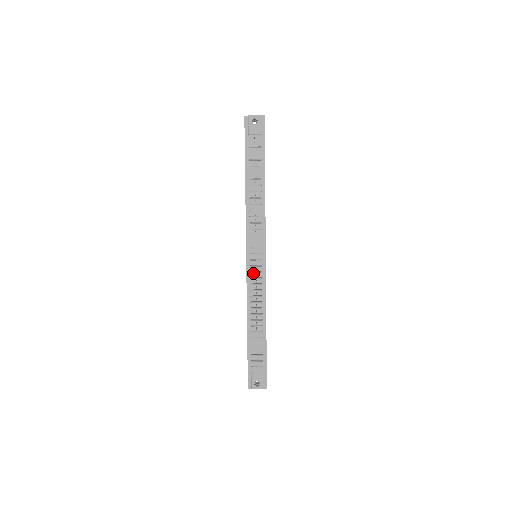
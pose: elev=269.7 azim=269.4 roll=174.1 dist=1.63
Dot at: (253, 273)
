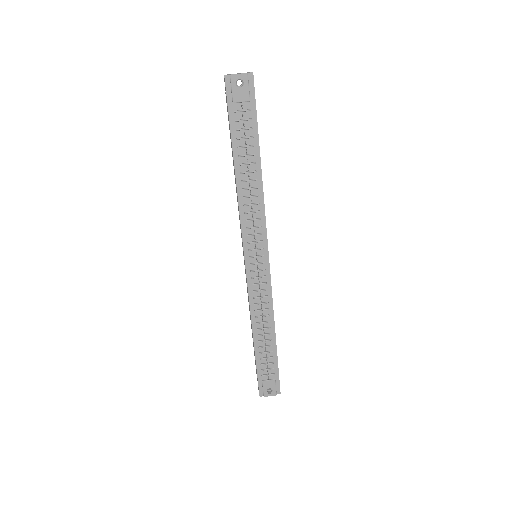
Dot at: (255, 278)
